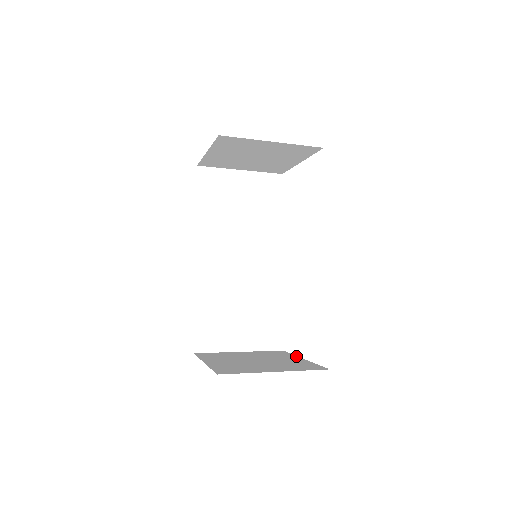
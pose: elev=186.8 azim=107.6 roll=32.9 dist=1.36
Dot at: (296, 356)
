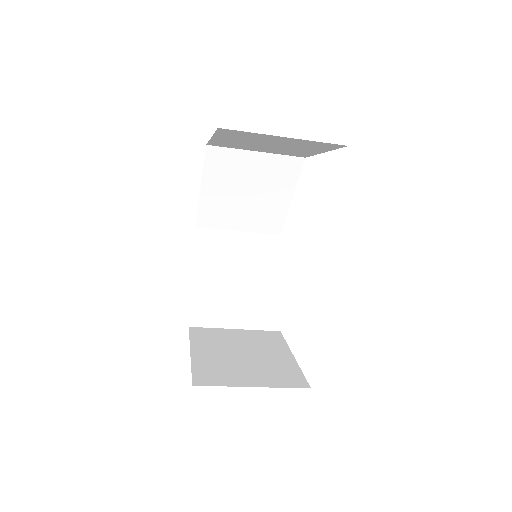
Dot at: occluded
